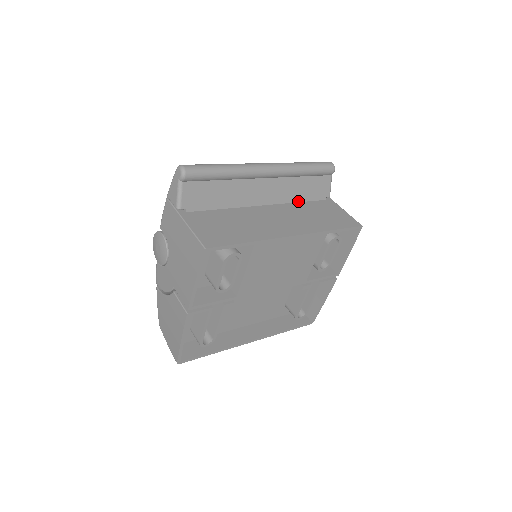
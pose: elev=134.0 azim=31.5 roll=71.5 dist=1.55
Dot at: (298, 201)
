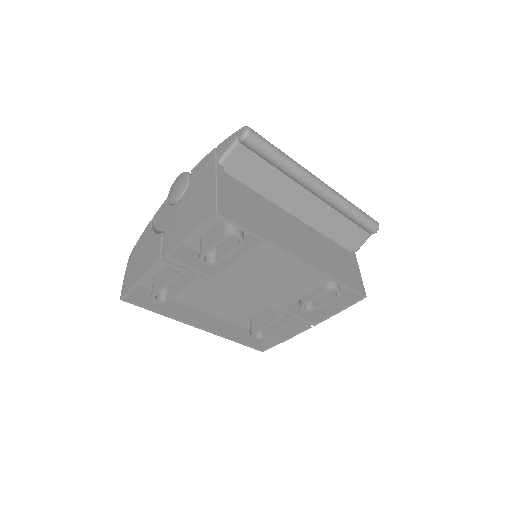
Dot at: (326, 235)
